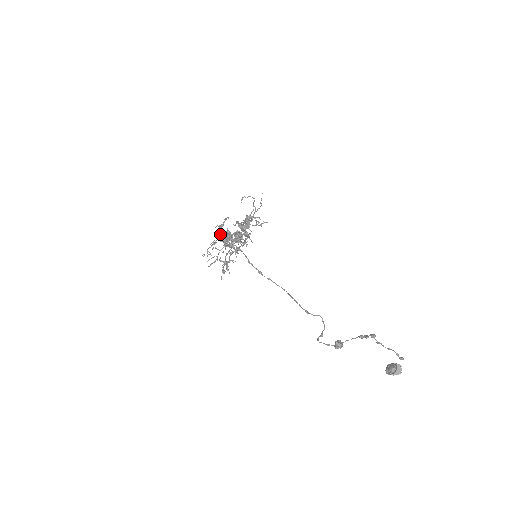
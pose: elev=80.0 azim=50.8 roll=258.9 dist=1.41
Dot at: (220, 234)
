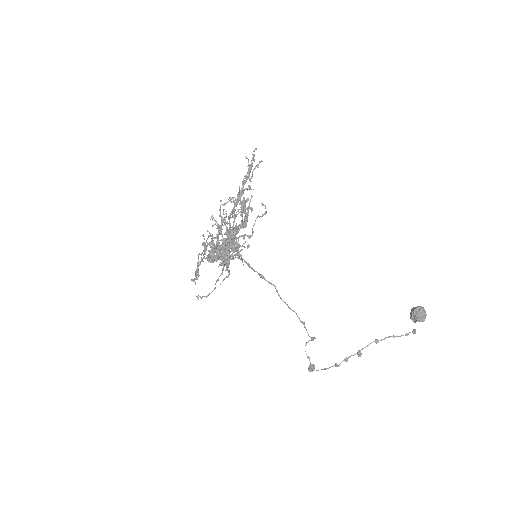
Dot at: occluded
